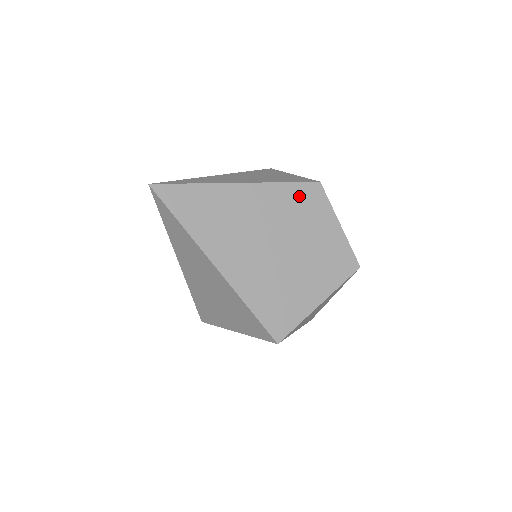
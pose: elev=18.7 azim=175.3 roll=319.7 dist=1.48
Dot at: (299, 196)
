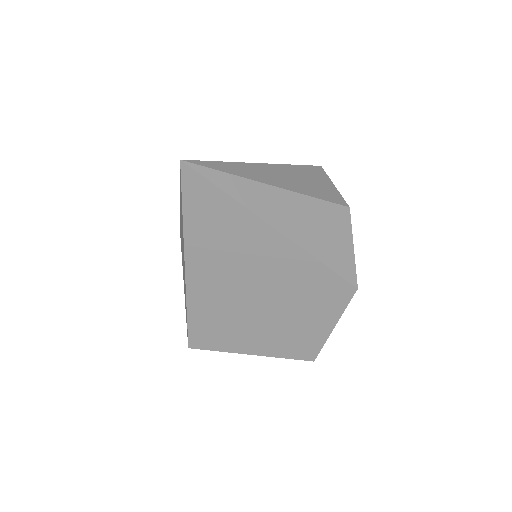
Dot at: (323, 283)
